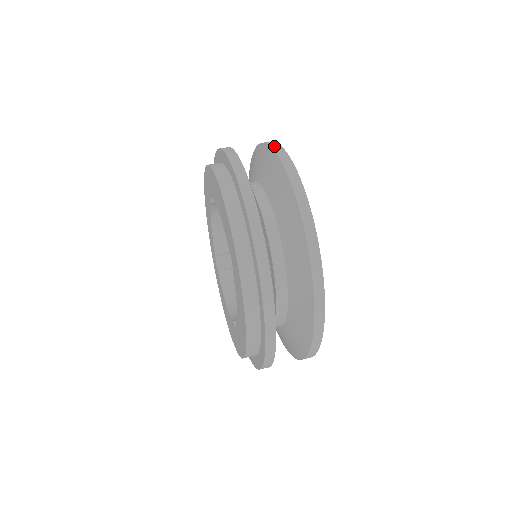
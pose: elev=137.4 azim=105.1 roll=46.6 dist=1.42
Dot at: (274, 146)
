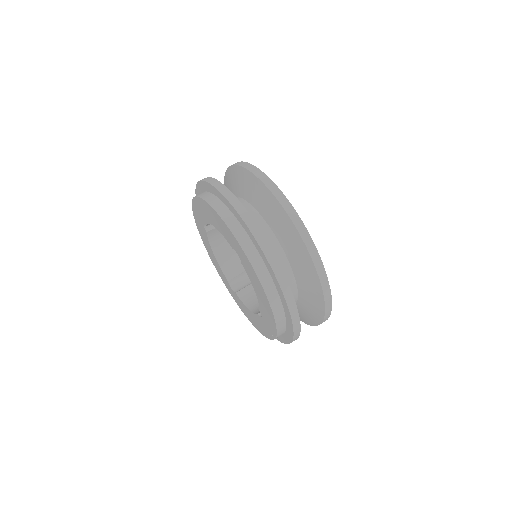
Dot at: (315, 258)
